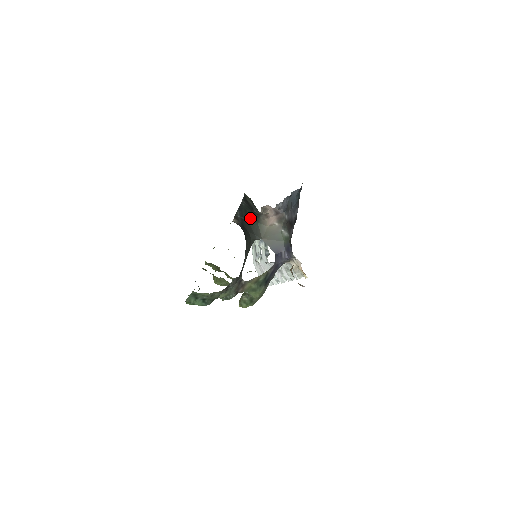
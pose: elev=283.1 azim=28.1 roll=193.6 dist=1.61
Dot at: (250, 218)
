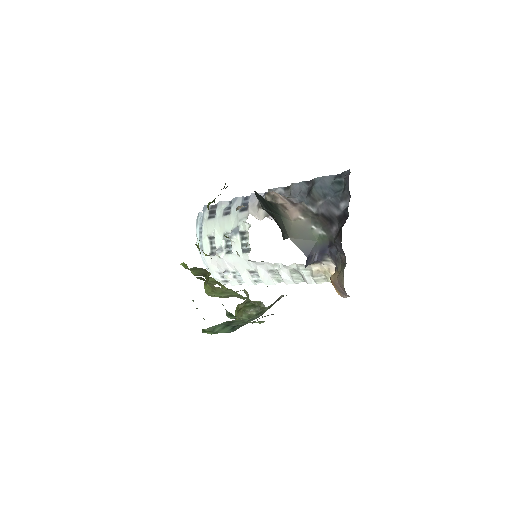
Dot at: (273, 210)
